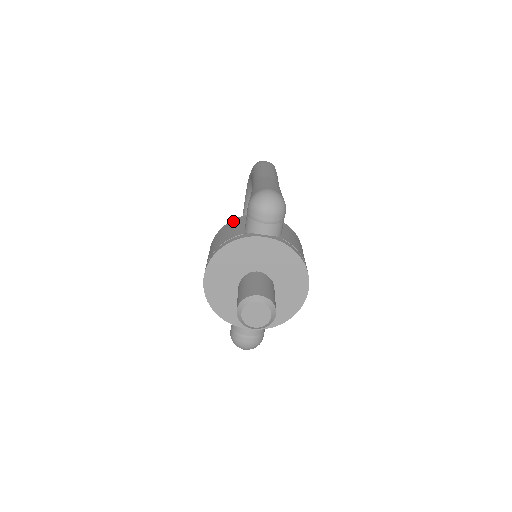
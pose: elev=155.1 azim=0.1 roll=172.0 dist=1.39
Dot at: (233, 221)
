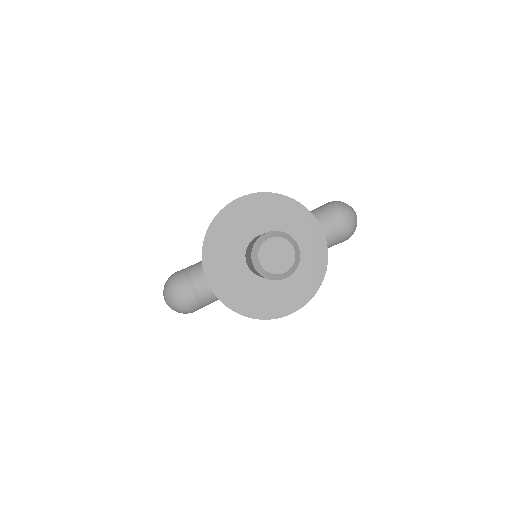
Dot at: occluded
